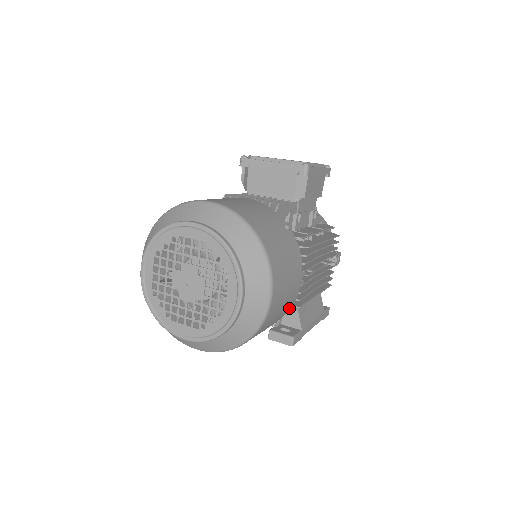
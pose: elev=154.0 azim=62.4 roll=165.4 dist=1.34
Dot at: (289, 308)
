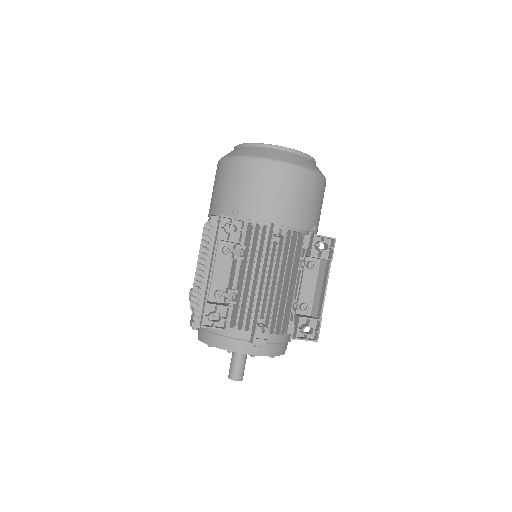
Dot at: occluded
